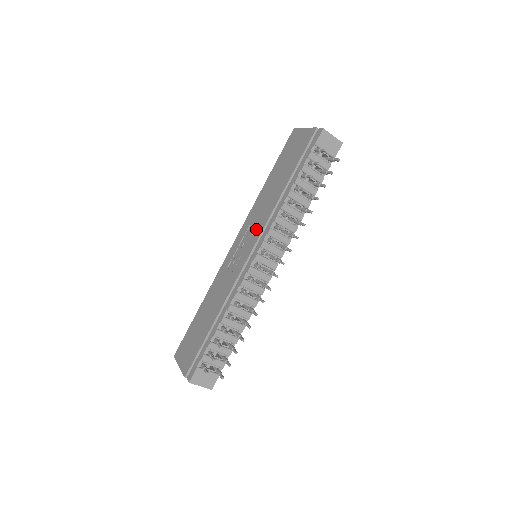
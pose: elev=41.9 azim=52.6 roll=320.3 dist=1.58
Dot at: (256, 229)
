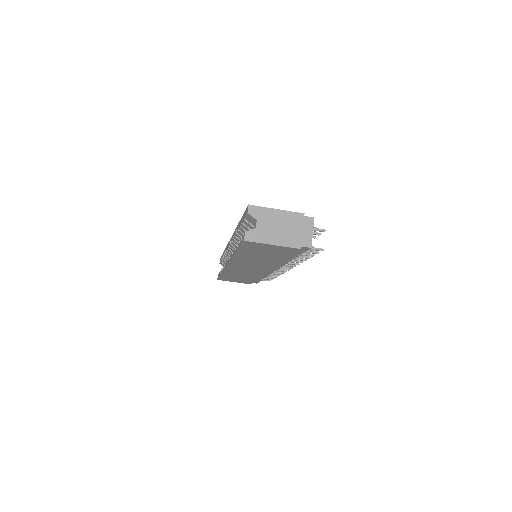
Dot at: occluded
